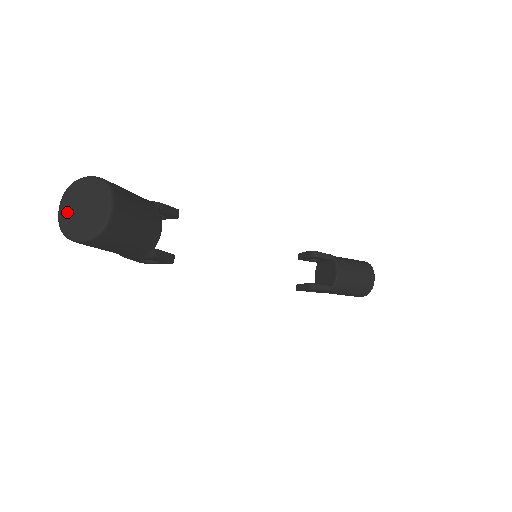
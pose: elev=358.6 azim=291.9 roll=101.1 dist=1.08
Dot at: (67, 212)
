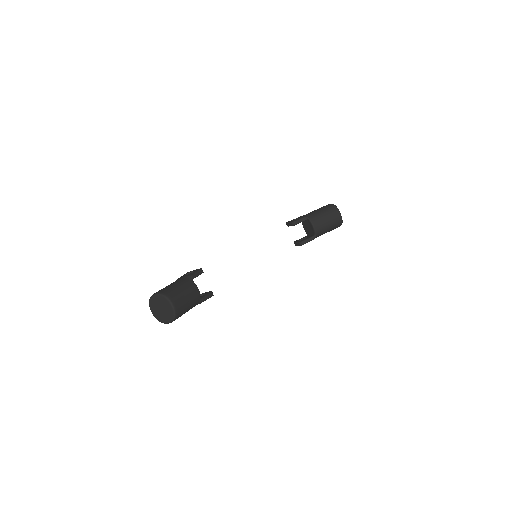
Dot at: (155, 312)
